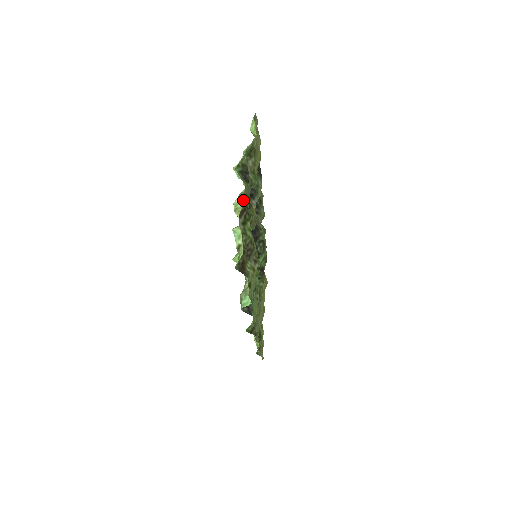
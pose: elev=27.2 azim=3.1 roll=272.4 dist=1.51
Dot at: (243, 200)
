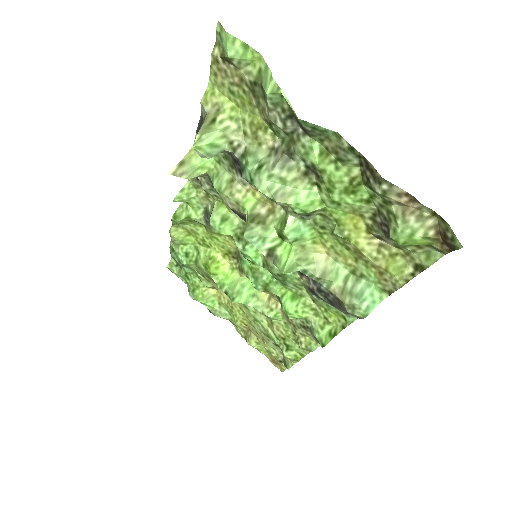
Dot at: (360, 154)
